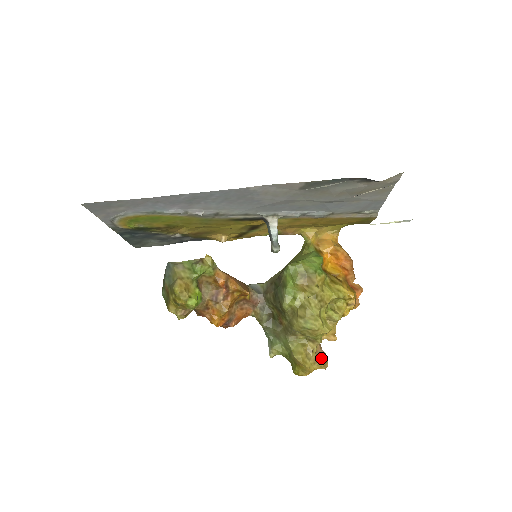
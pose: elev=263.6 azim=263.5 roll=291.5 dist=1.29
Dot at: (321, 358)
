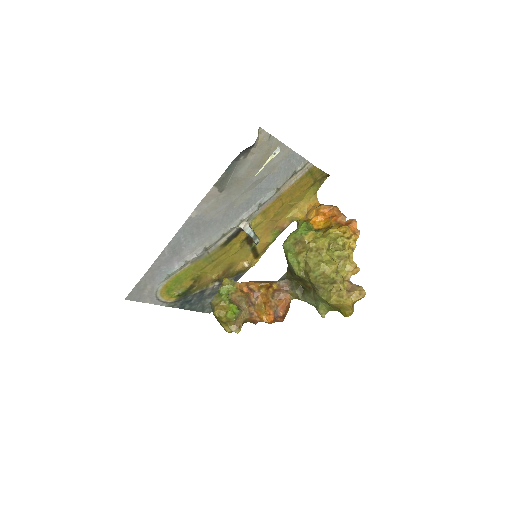
Dot at: (353, 290)
